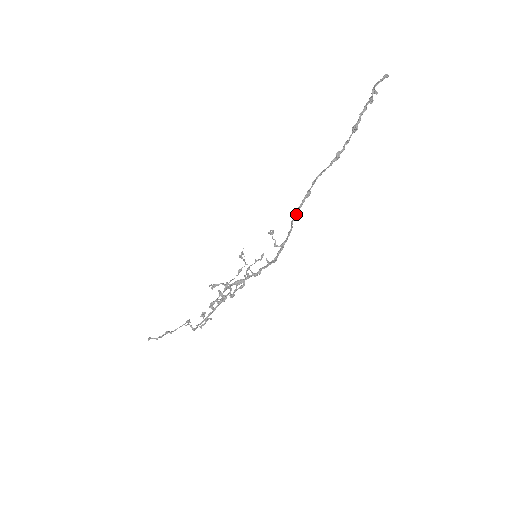
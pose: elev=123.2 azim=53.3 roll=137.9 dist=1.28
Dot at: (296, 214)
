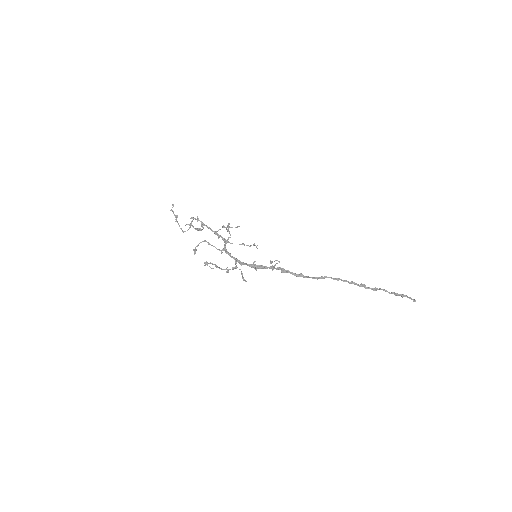
Dot at: (297, 274)
